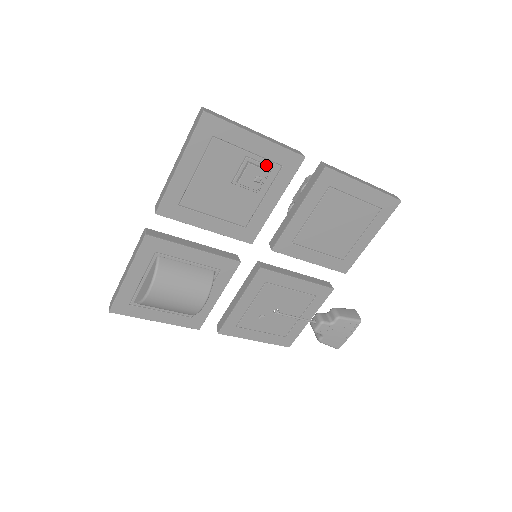
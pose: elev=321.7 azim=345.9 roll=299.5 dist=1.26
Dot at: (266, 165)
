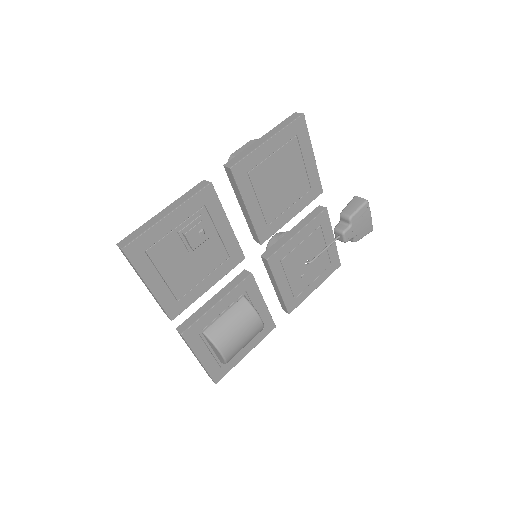
Dot at: (195, 219)
